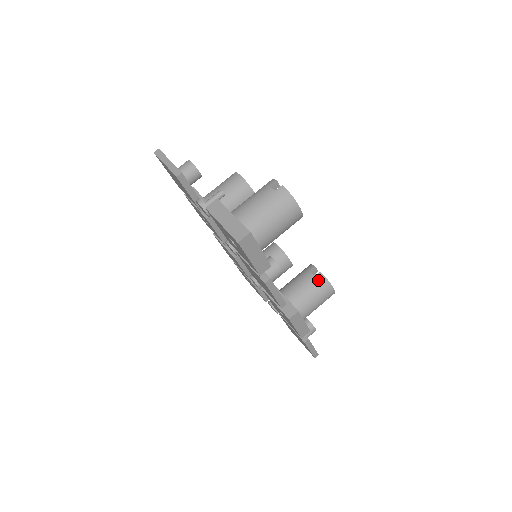
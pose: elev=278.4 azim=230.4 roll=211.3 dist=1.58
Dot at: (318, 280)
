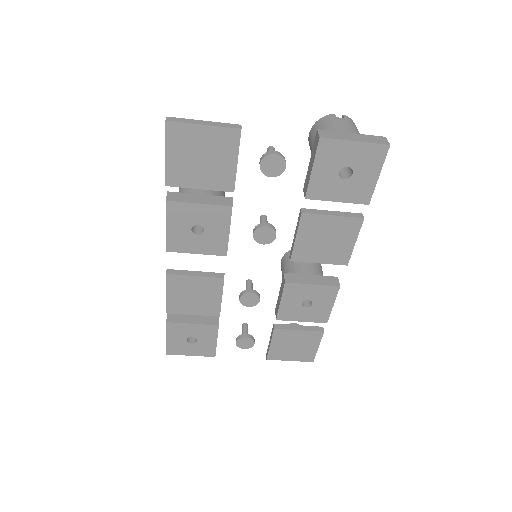
Dot at: occluded
